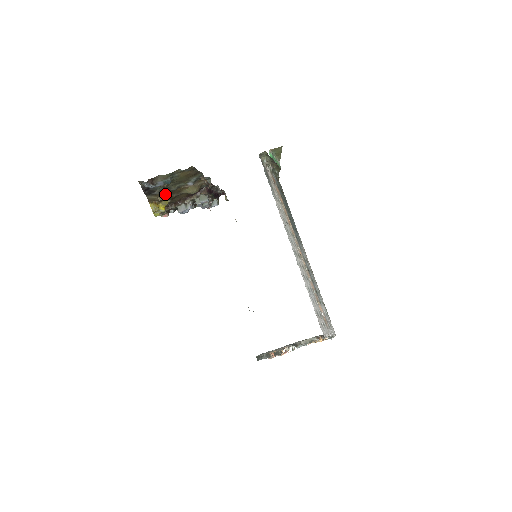
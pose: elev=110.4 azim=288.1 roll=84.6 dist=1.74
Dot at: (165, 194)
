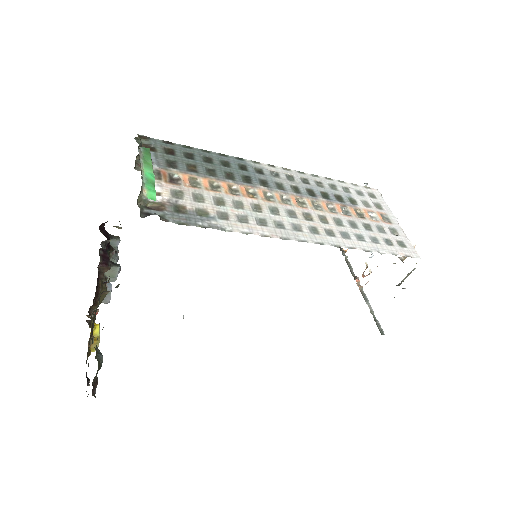
Dot at: occluded
